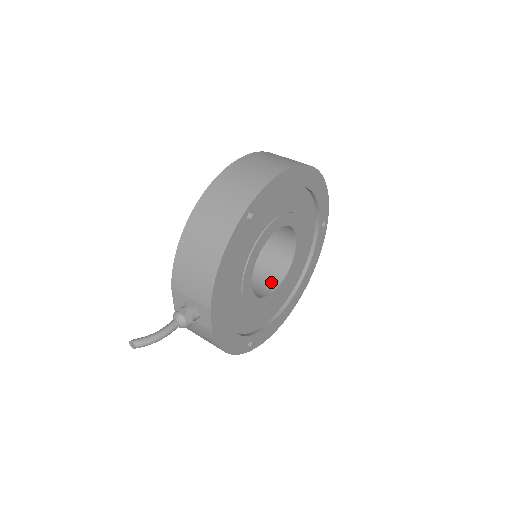
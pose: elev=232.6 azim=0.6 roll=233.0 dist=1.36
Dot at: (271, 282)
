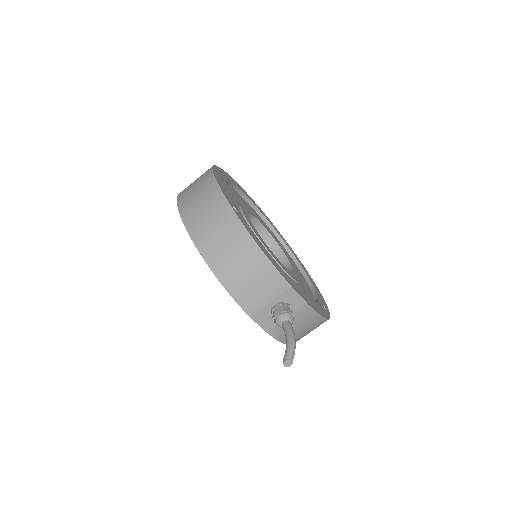
Dot at: occluded
